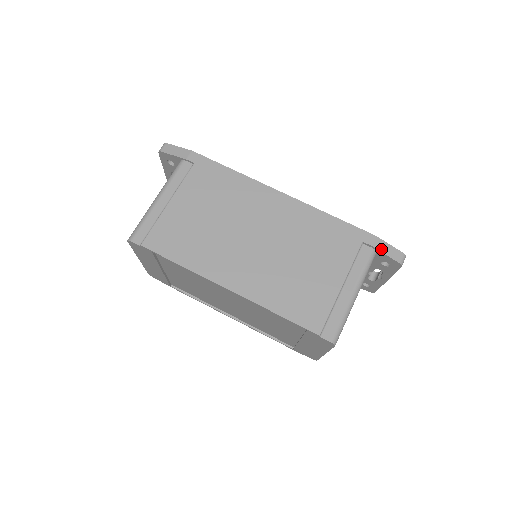
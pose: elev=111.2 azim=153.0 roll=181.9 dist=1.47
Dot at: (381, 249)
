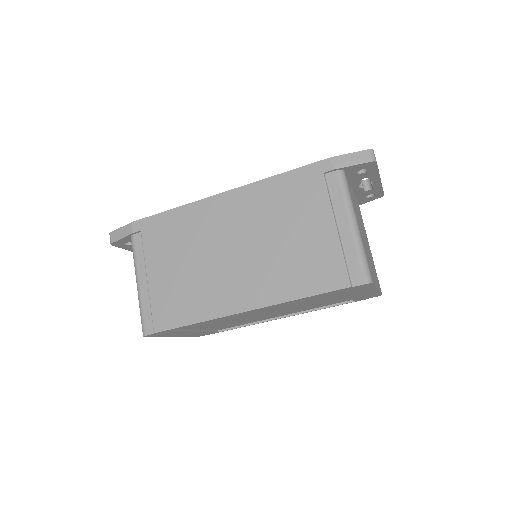
Dot at: (344, 165)
